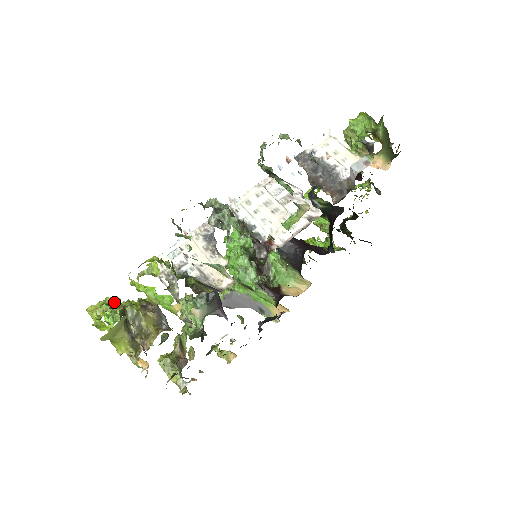
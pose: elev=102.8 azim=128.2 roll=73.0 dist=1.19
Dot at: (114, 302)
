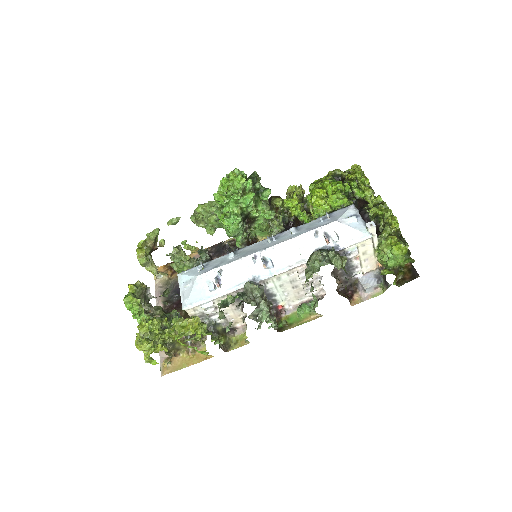
Dot at: (149, 323)
